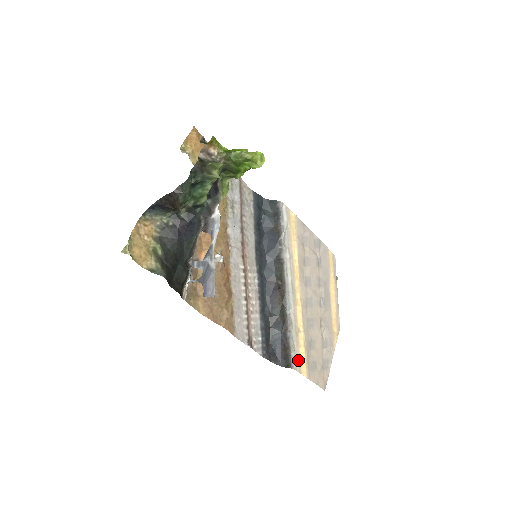
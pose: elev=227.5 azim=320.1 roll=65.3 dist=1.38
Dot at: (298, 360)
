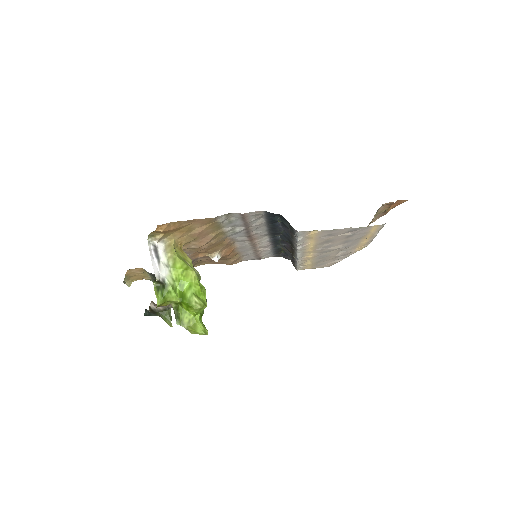
Dot at: (302, 267)
